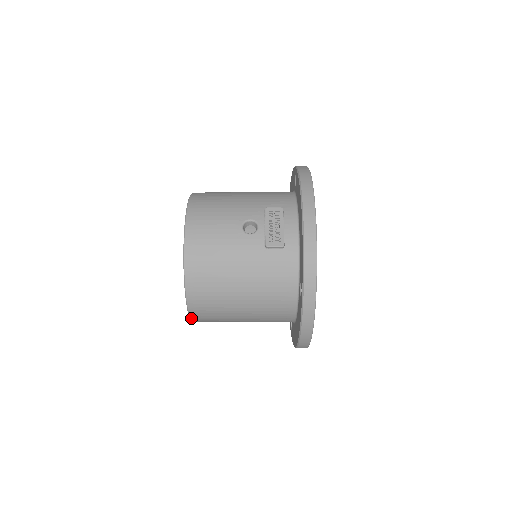
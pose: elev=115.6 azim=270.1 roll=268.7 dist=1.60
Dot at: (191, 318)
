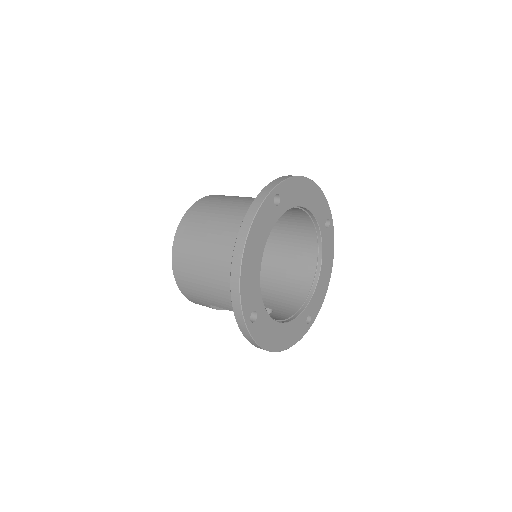
Dot at: (174, 240)
